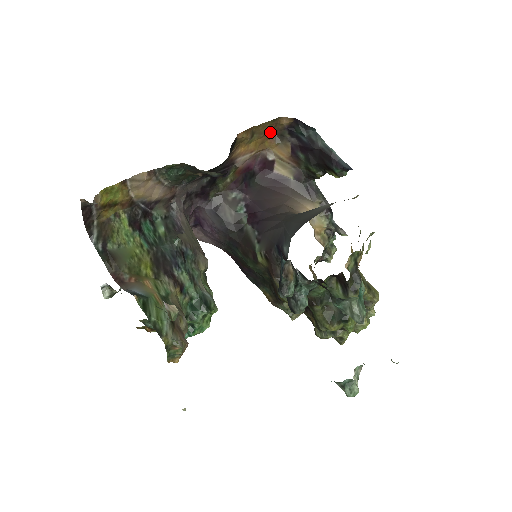
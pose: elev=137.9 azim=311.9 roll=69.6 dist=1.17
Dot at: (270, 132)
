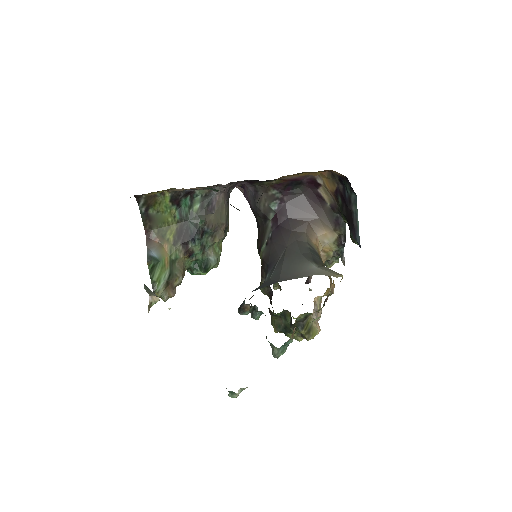
Dot at: occluded
